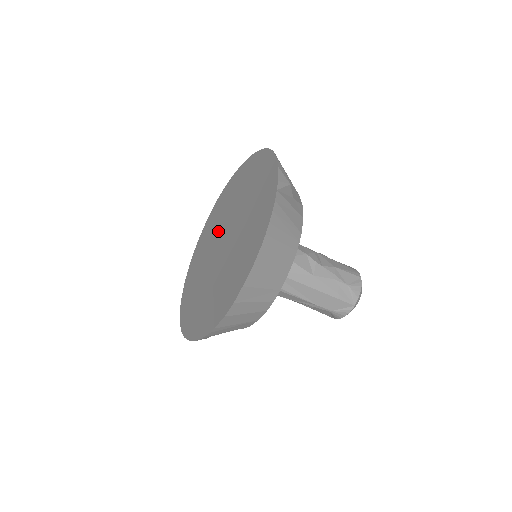
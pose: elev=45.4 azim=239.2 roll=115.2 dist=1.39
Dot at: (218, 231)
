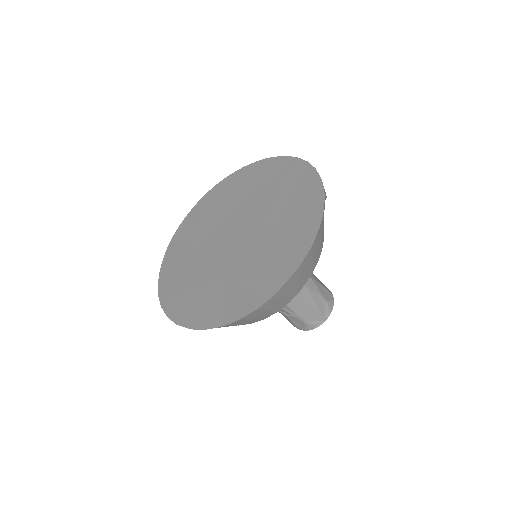
Dot at: (220, 223)
